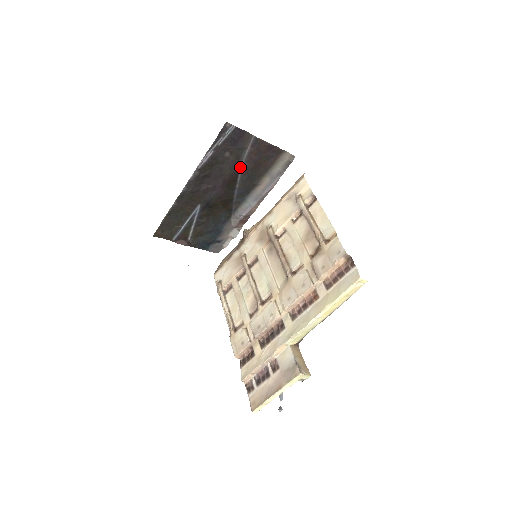
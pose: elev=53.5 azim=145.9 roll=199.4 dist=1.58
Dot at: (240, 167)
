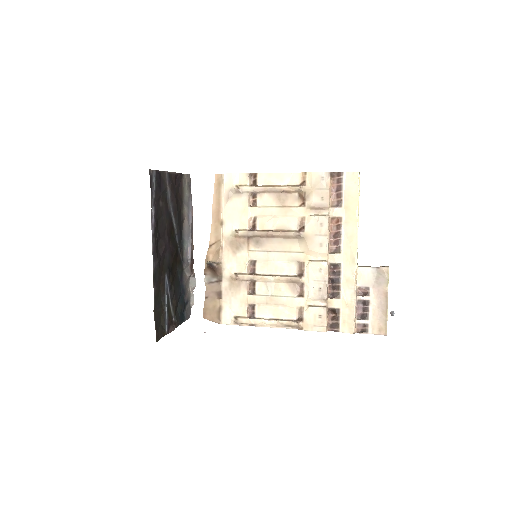
Dot at: (170, 211)
